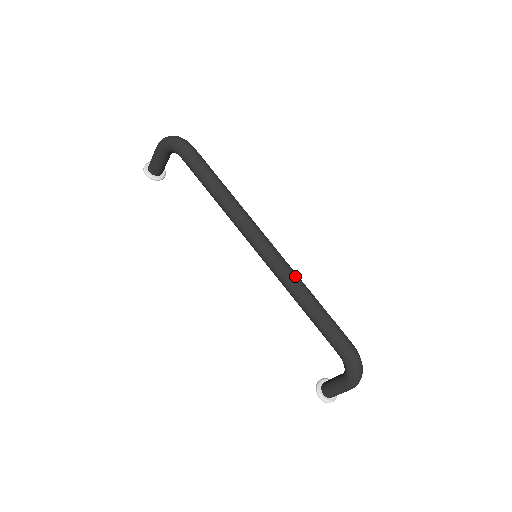
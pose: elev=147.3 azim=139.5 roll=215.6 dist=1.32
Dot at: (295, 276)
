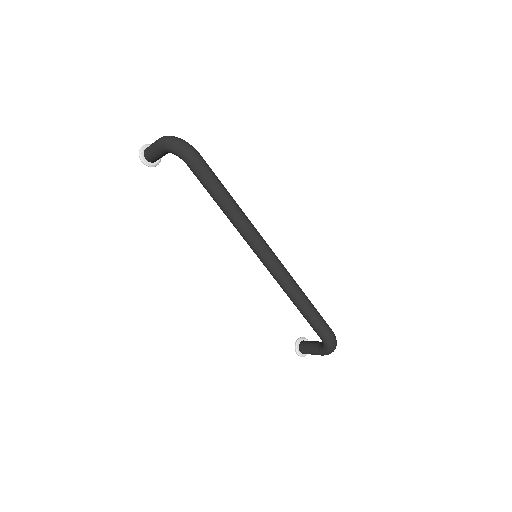
Dot at: (292, 281)
